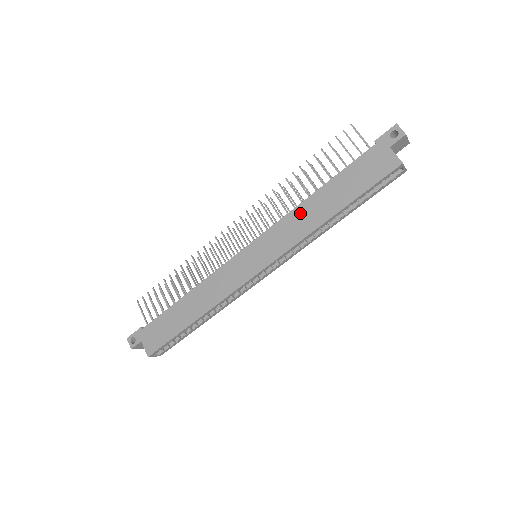
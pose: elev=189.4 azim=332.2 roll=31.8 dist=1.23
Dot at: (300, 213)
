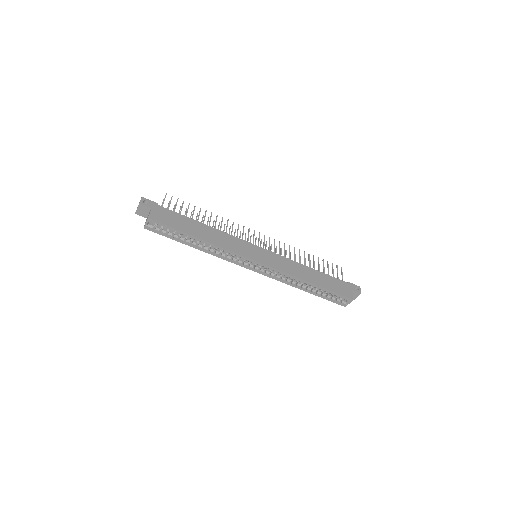
Dot at: (297, 266)
